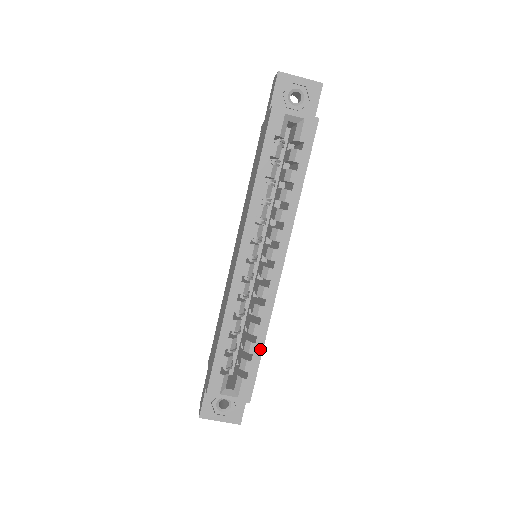
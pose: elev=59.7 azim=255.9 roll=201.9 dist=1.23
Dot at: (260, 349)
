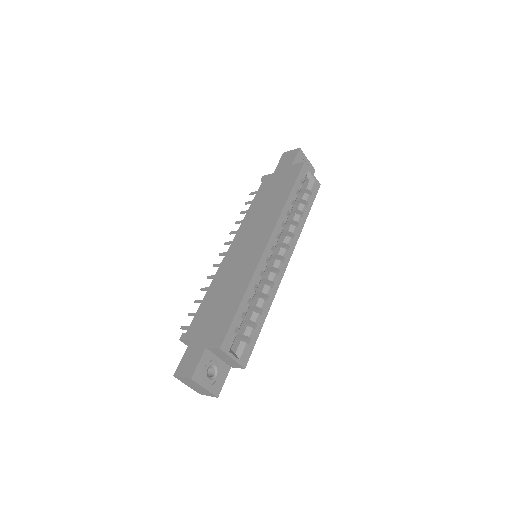
Dot at: (262, 322)
